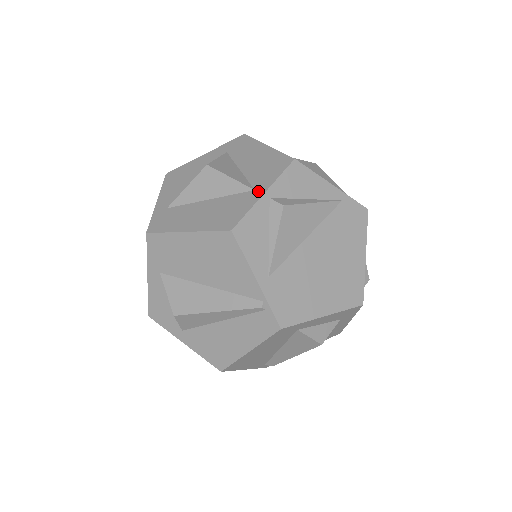
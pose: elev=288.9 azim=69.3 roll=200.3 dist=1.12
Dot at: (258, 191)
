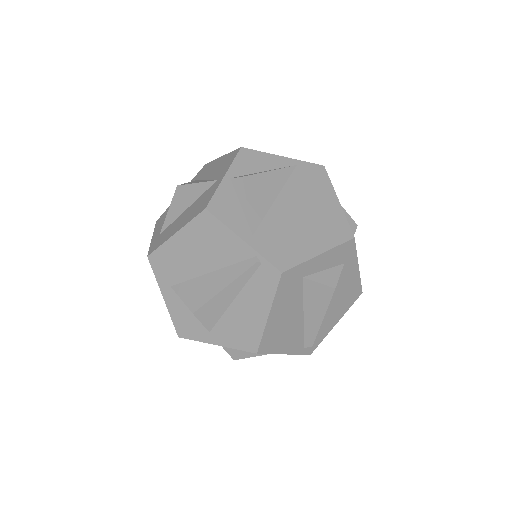
Dot at: (220, 178)
